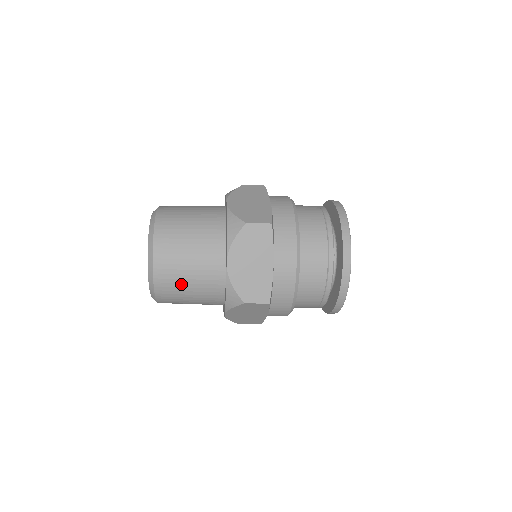
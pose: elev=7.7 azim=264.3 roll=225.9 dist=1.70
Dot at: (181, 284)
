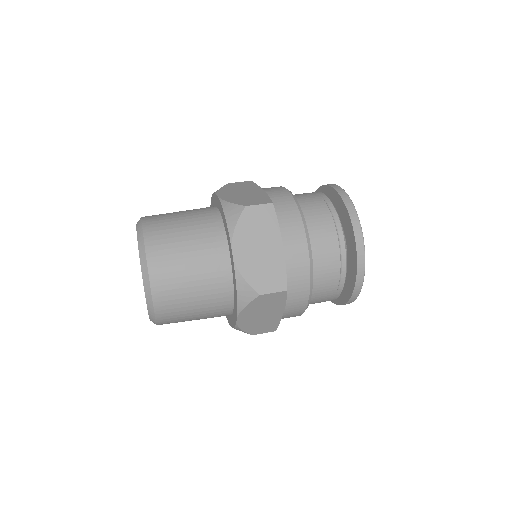
Dot at: occluded
